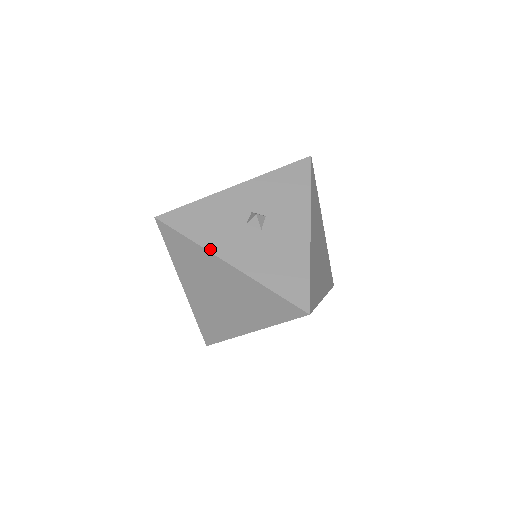
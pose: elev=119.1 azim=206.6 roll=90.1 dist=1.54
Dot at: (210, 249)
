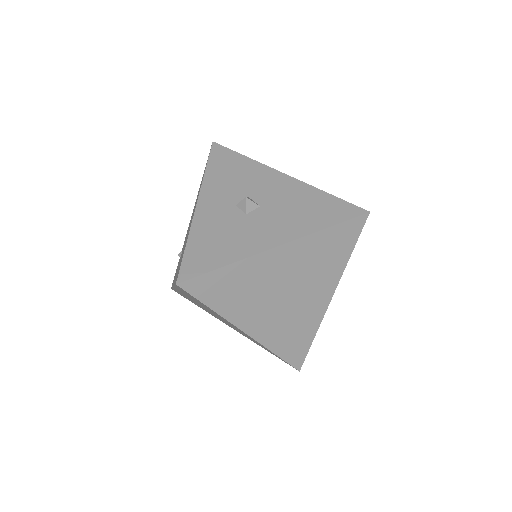
Dot at: (251, 253)
